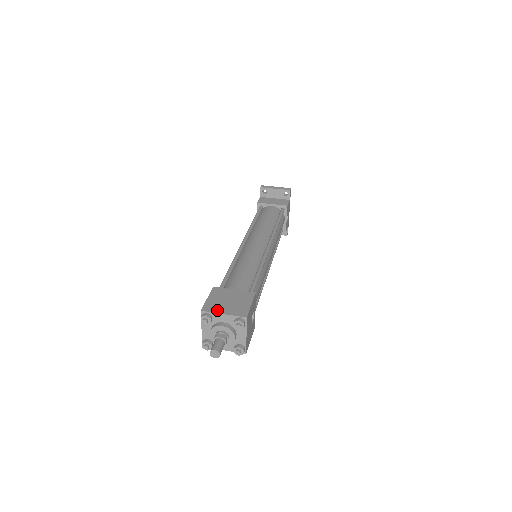
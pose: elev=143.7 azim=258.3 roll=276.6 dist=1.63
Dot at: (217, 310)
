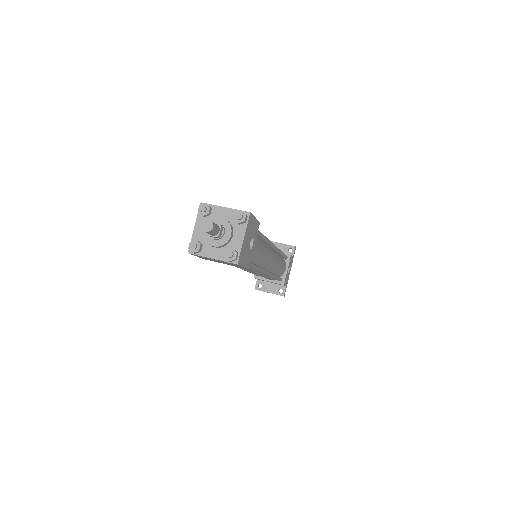
Dot at: (218, 206)
